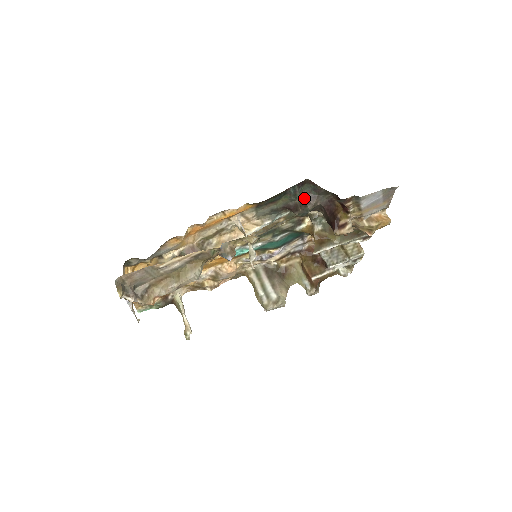
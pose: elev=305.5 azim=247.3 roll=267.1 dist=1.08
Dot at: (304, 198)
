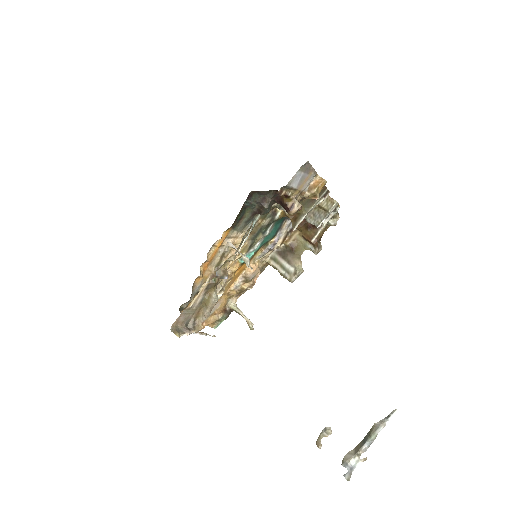
Dot at: (259, 203)
